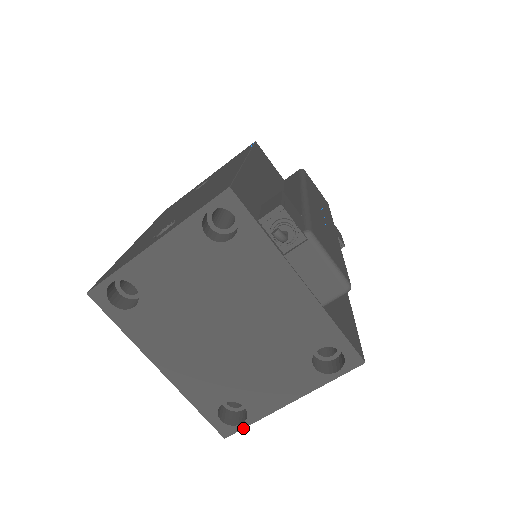
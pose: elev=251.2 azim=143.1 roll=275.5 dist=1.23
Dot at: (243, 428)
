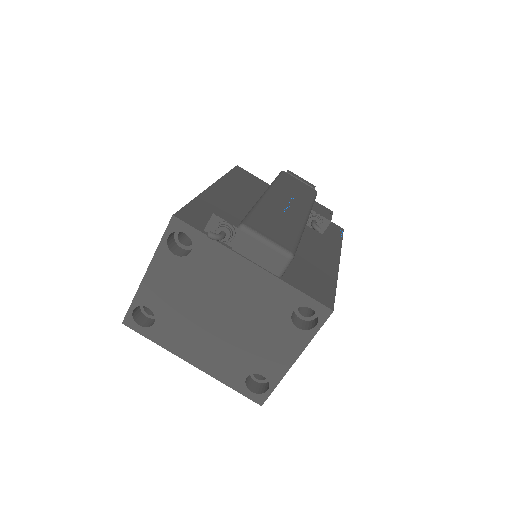
Dot at: (270, 393)
